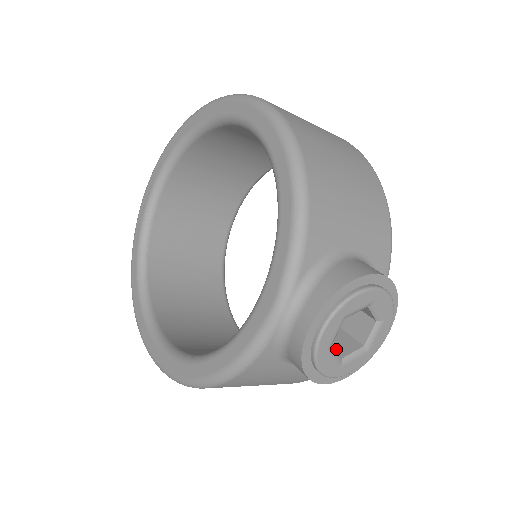
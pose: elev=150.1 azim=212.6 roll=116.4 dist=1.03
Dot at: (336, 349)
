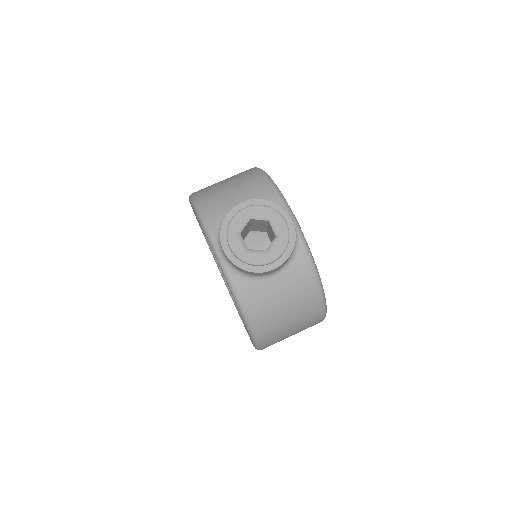
Dot at: occluded
